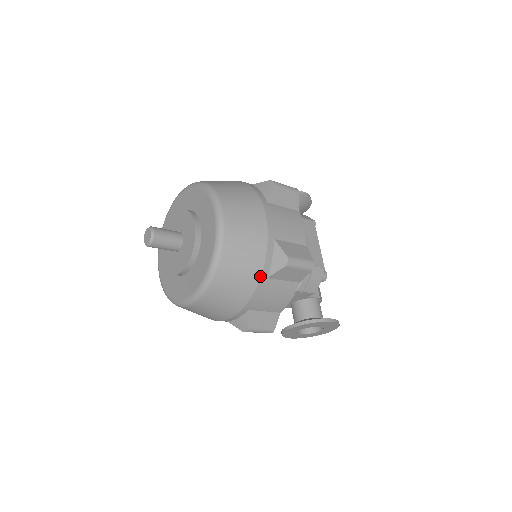
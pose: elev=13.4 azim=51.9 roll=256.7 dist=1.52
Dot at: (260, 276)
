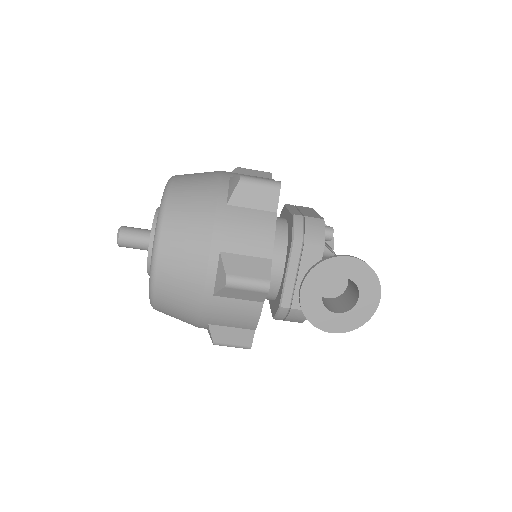
Dot at: (216, 203)
